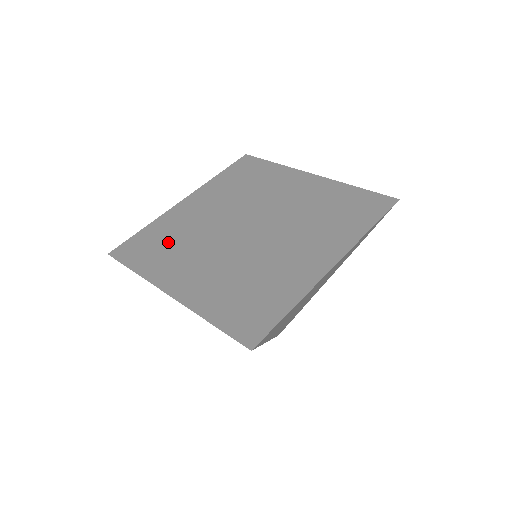
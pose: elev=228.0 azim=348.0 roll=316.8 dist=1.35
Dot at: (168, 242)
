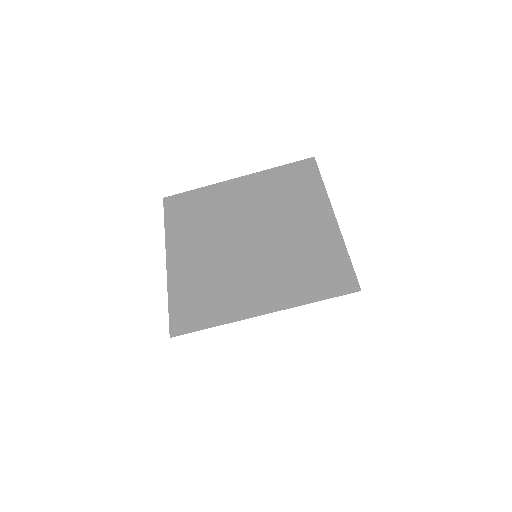
Dot at: (206, 291)
